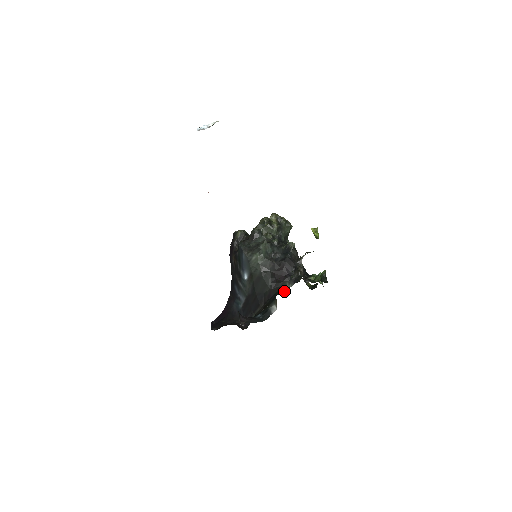
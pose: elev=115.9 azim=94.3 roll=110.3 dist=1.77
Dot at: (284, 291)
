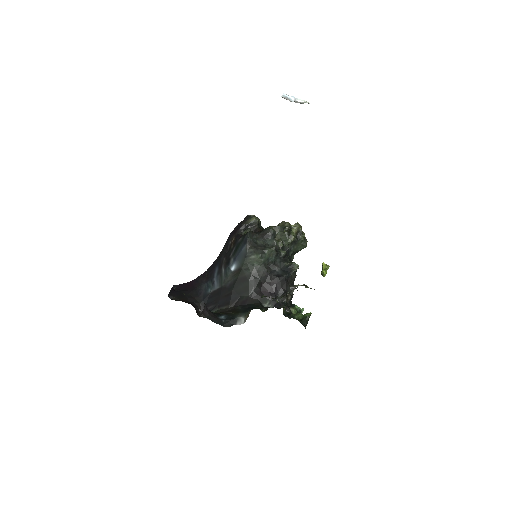
Dot at: (261, 309)
